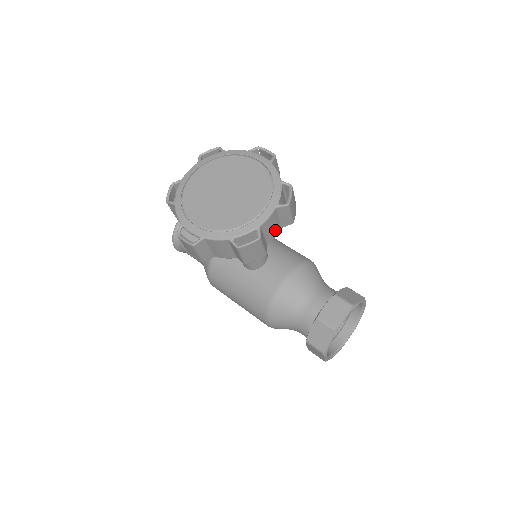
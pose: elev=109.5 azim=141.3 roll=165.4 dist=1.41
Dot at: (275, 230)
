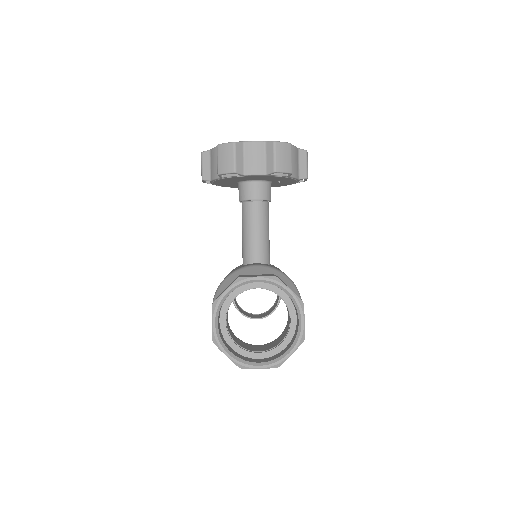
Dot at: (257, 166)
